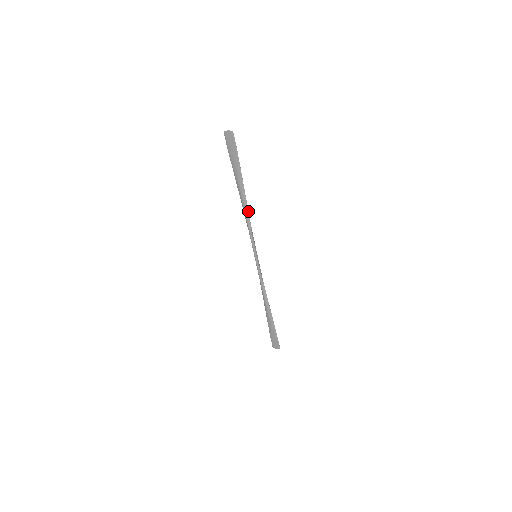
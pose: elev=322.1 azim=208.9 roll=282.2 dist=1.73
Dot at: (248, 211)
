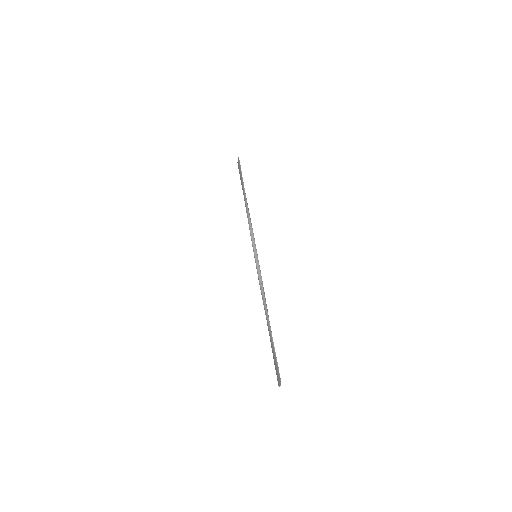
Dot at: (249, 213)
